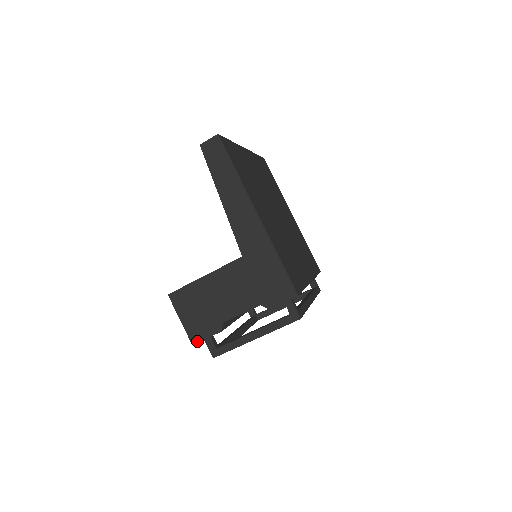
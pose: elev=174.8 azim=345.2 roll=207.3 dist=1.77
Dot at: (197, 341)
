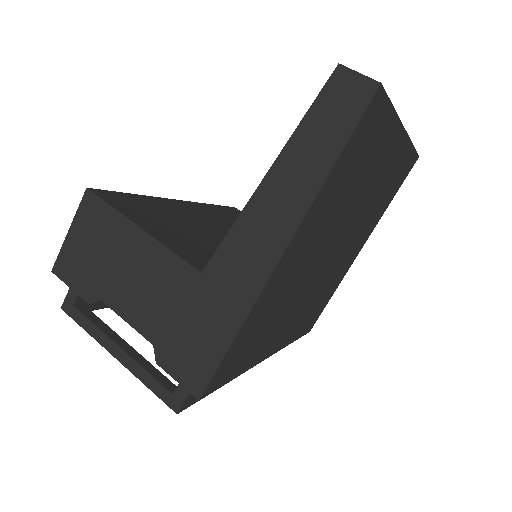
Dot at: (59, 275)
